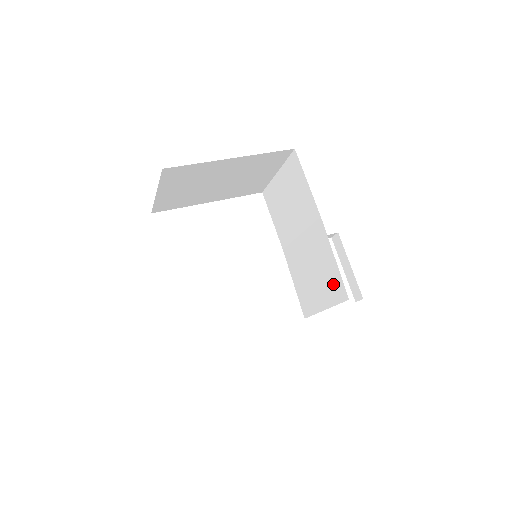
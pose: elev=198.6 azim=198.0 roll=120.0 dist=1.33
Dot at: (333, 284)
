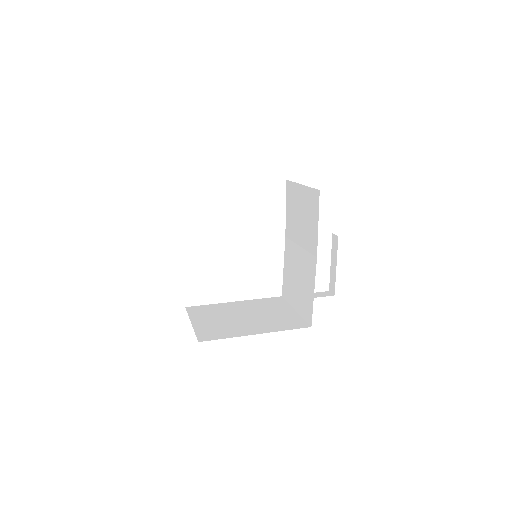
Dot at: (306, 305)
